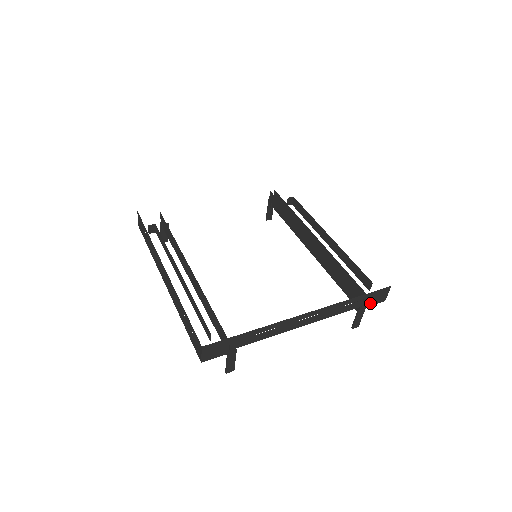
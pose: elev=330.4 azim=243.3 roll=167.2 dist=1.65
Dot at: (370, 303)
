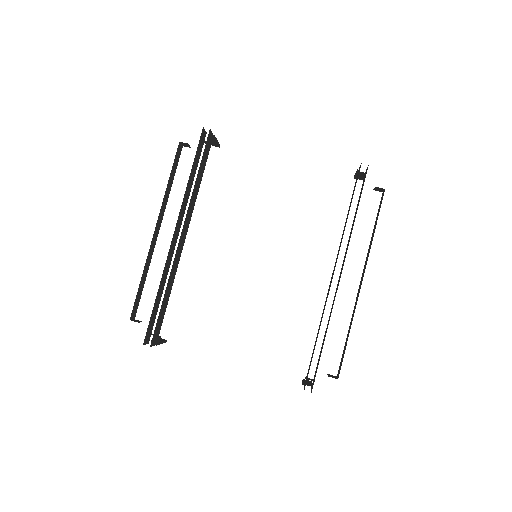
Dot at: occluded
